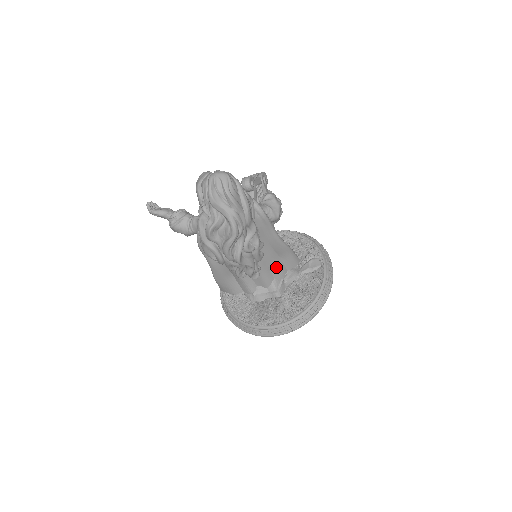
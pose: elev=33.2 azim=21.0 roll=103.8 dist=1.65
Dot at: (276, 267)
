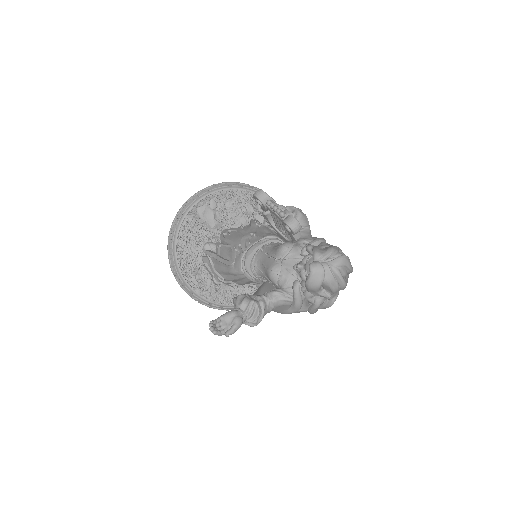
Dot at: occluded
